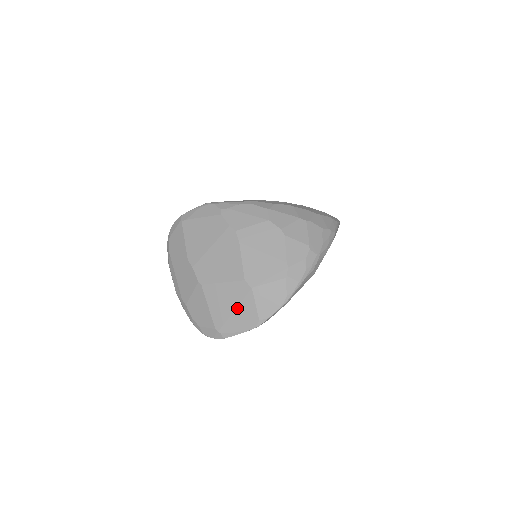
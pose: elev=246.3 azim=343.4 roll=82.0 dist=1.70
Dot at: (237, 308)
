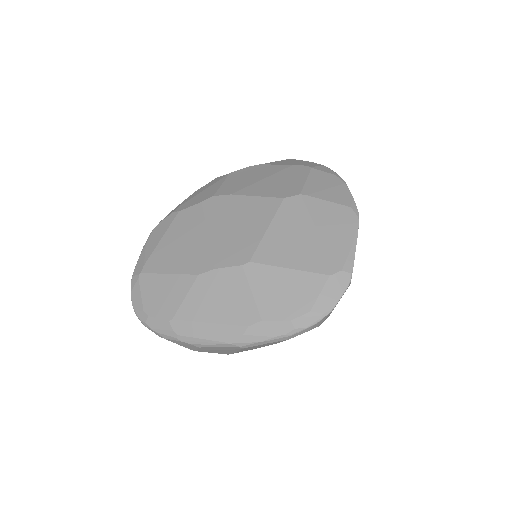
Dot at: (316, 226)
